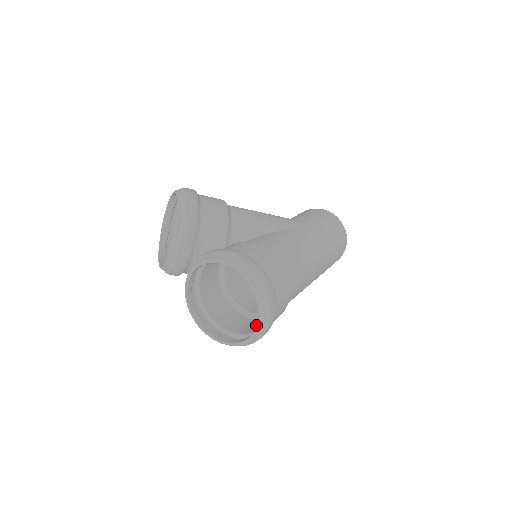
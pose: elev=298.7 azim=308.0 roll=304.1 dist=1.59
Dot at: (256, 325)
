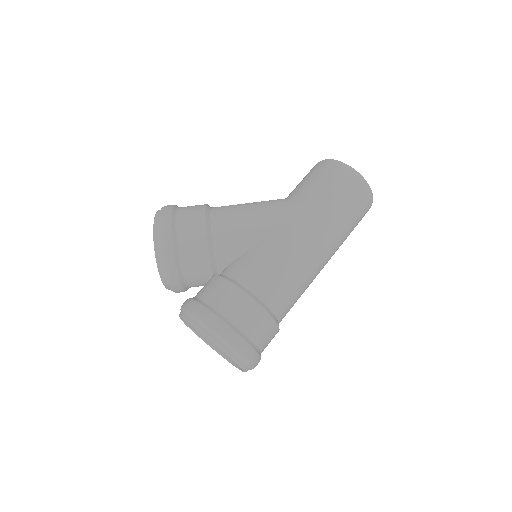
Dot at: occluded
